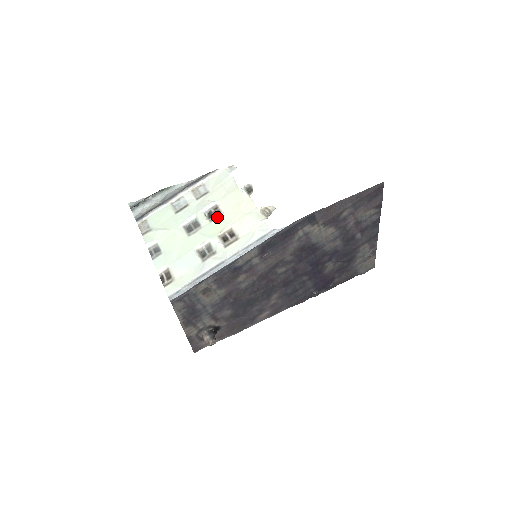
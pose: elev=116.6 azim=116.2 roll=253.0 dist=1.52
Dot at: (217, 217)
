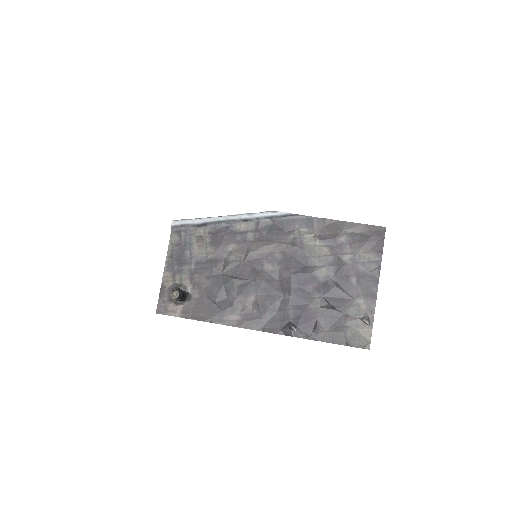
Dot at: occluded
